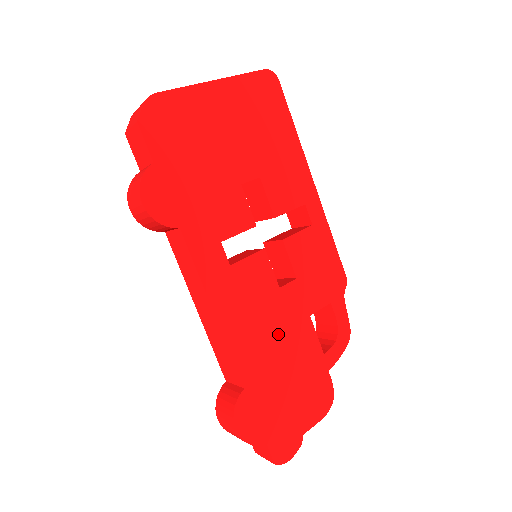
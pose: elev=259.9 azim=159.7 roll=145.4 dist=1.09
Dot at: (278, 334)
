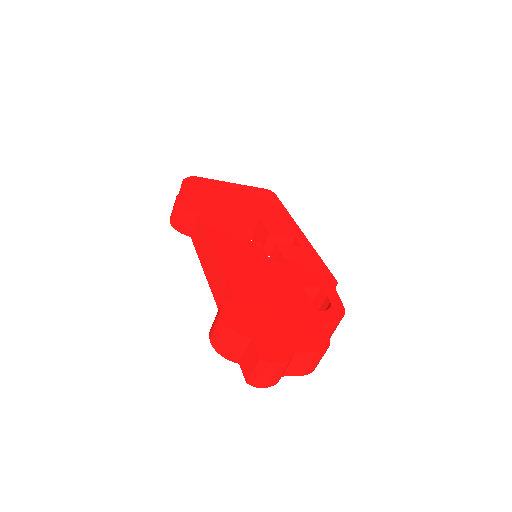
Dot at: (269, 283)
